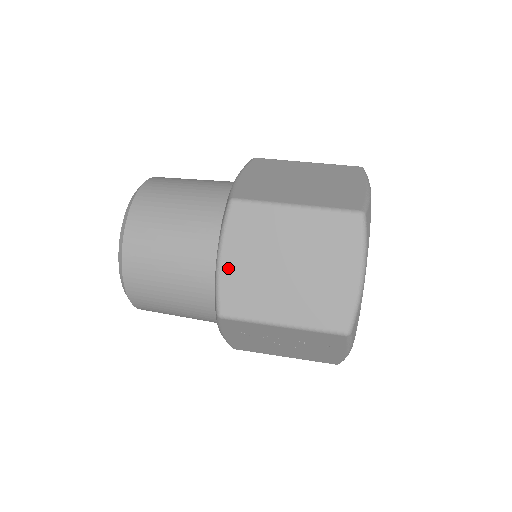
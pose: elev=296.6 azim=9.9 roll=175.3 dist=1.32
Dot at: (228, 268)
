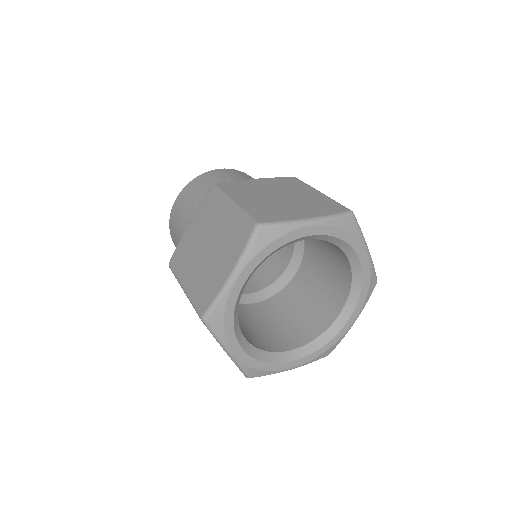
Dot at: occluded
